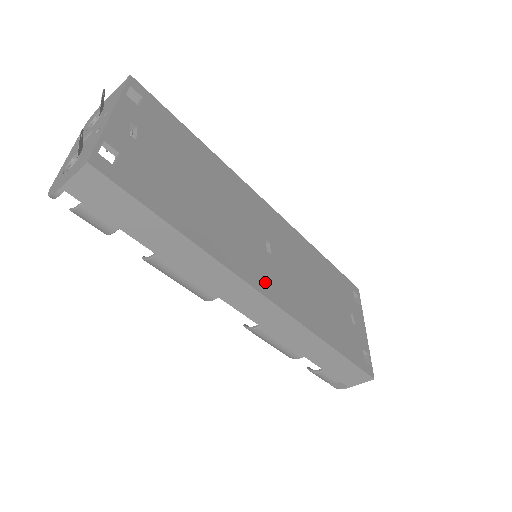
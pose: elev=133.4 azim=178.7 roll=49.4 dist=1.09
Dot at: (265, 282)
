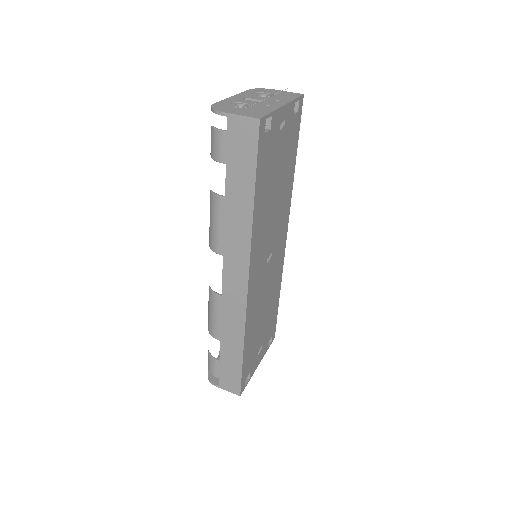
Dot at: (254, 274)
